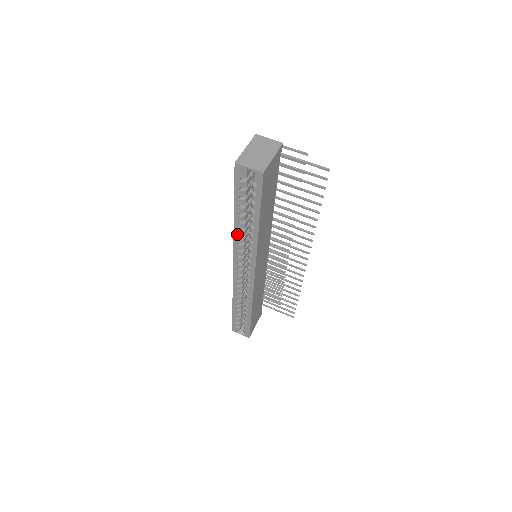
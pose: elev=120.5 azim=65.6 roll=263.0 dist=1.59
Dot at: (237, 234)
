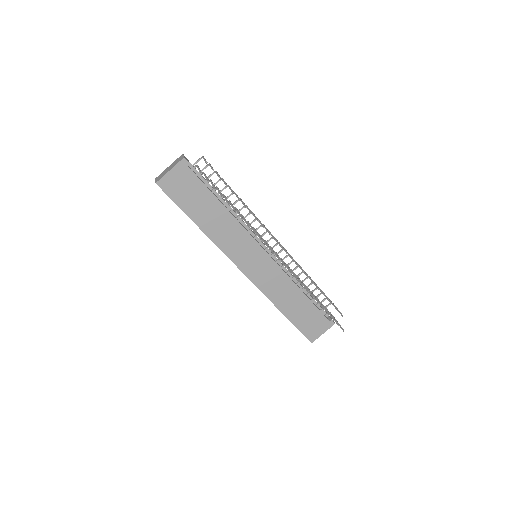
Dot at: occluded
